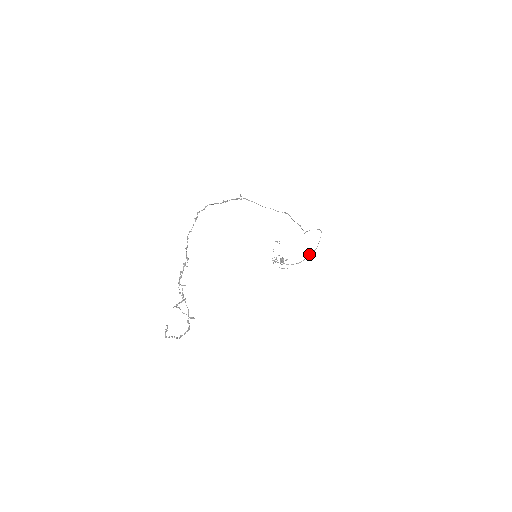
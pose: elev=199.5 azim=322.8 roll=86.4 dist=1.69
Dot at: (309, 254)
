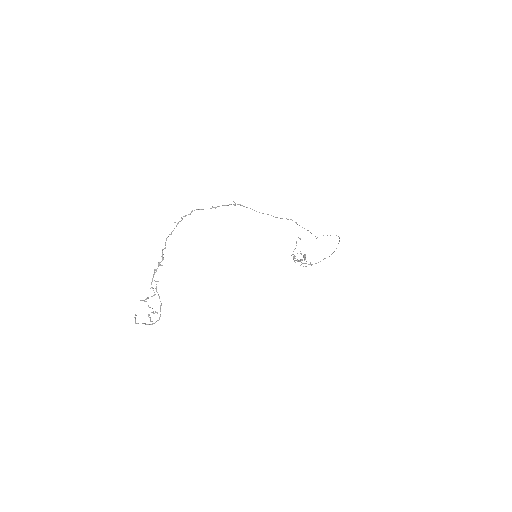
Dot at: occluded
